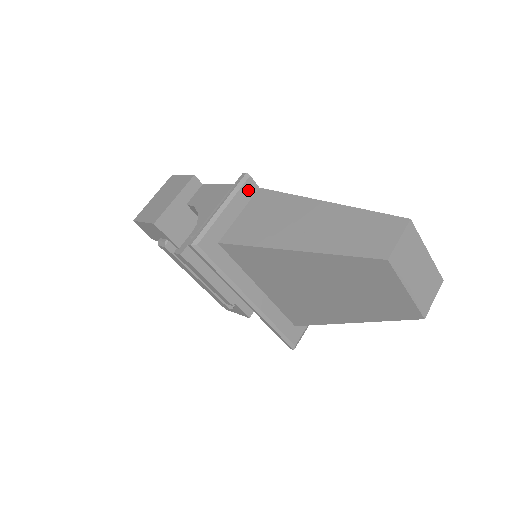
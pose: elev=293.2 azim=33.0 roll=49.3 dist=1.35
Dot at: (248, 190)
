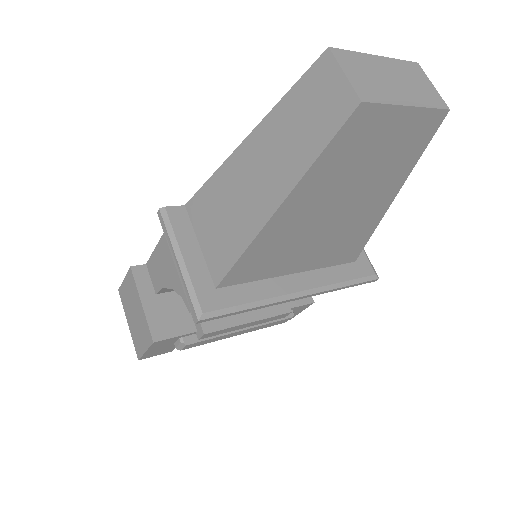
Dot at: (179, 219)
